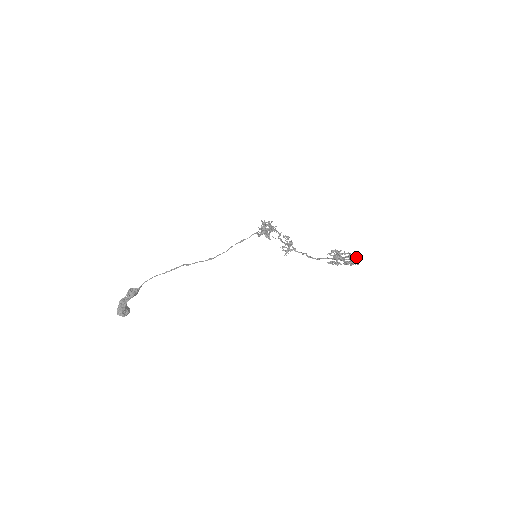
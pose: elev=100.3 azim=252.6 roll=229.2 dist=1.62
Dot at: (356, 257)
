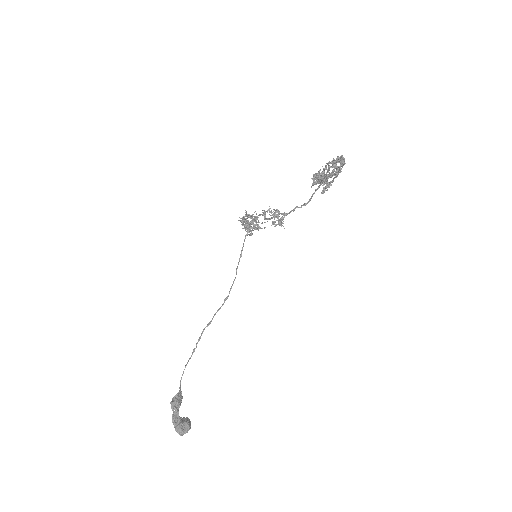
Dot at: (336, 160)
